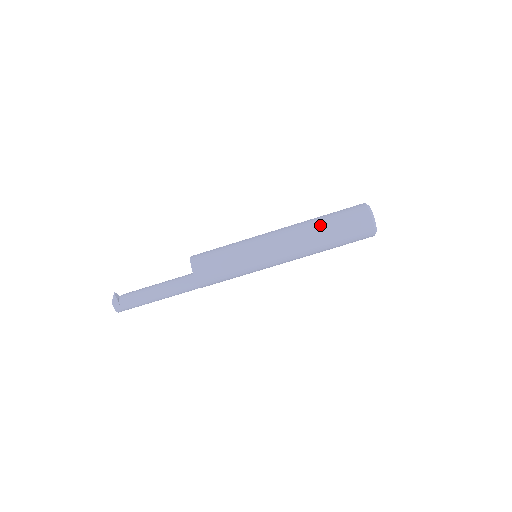
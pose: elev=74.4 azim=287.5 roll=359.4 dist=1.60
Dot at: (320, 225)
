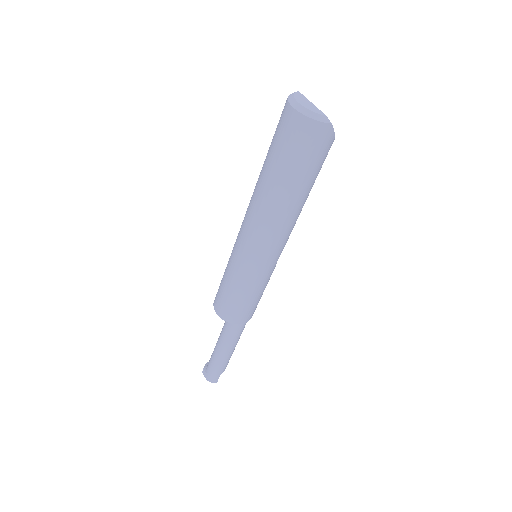
Dot at: (262, 168)
